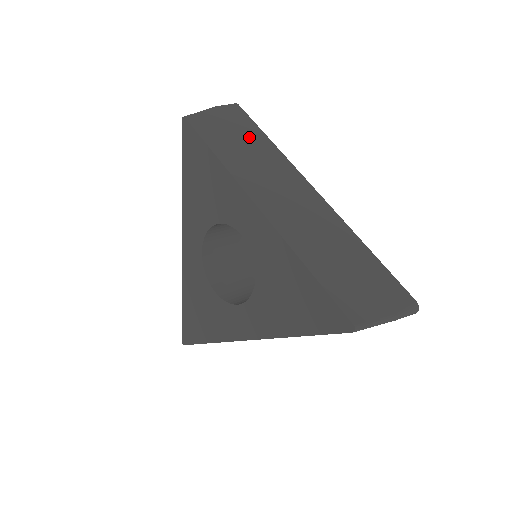
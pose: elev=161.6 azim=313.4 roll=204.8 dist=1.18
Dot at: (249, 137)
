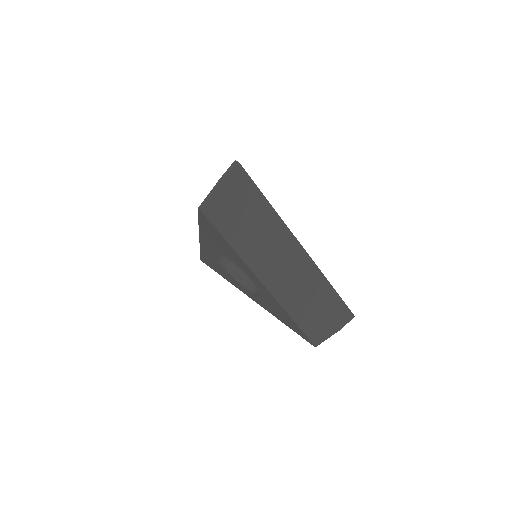
Dot at: (253, 209)
